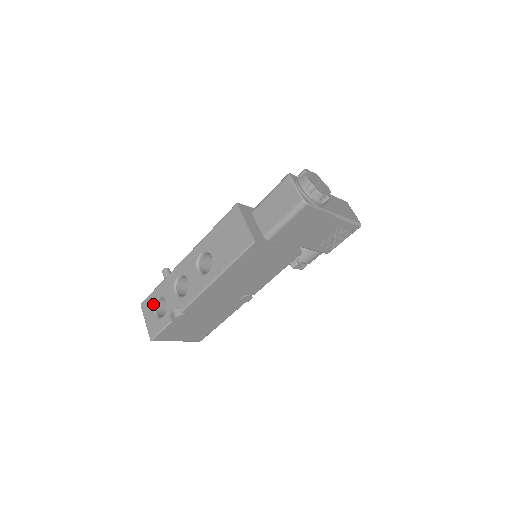
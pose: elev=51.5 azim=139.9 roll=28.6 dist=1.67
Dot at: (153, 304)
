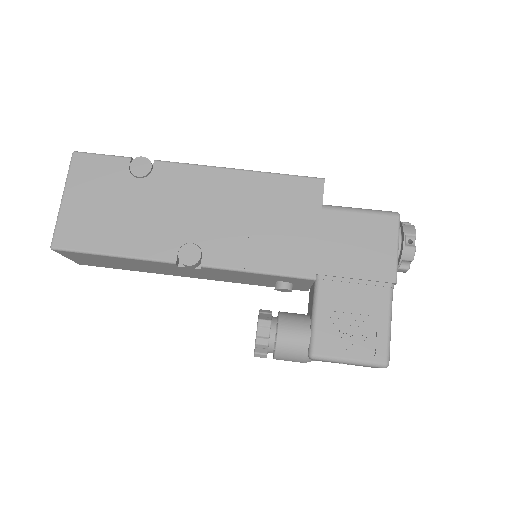
Dot at: occluded
